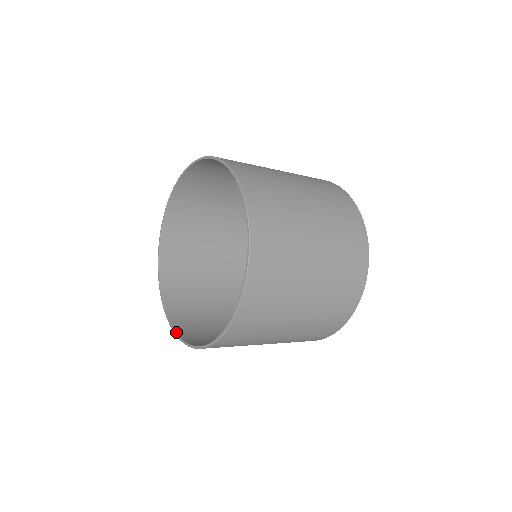
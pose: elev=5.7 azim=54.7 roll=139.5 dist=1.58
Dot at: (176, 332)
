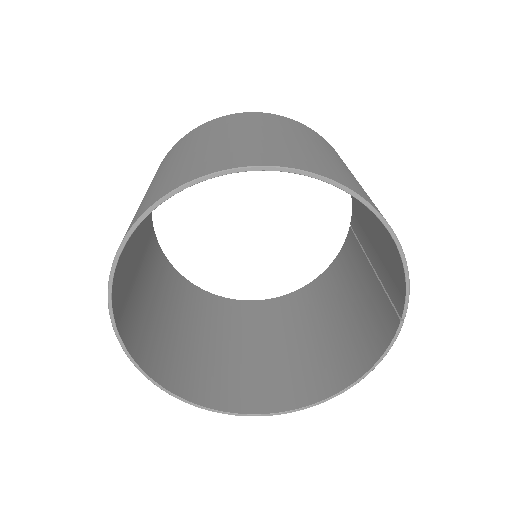
Dot at: (126, 347)
